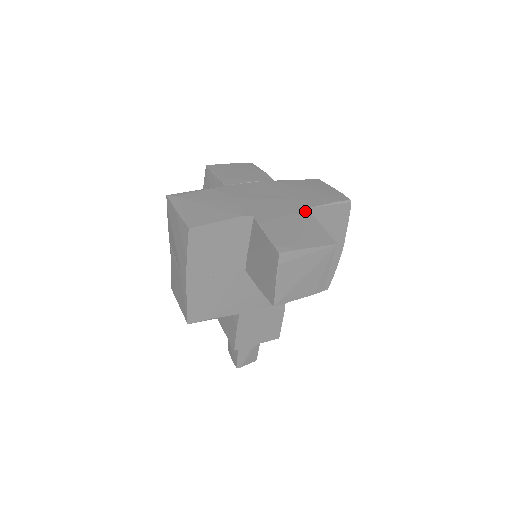
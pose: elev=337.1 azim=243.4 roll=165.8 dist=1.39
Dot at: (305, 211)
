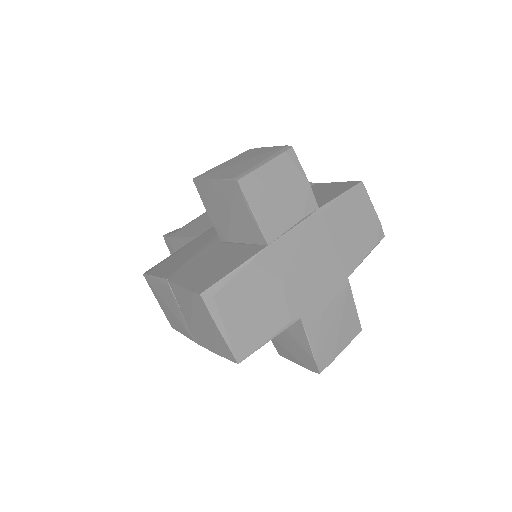
Dot at: (346, 285)
